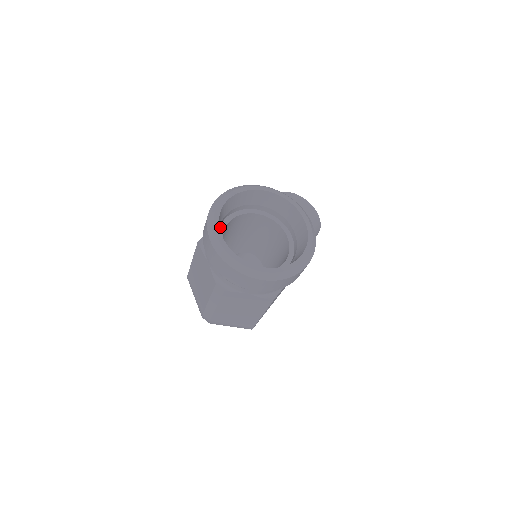
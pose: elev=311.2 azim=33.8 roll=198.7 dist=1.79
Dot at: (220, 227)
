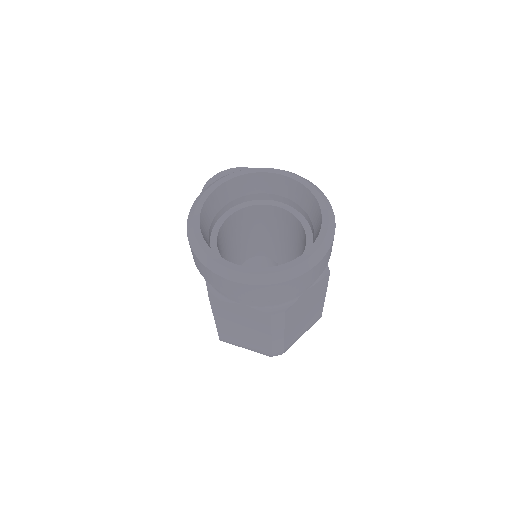
Dot at: occluded
